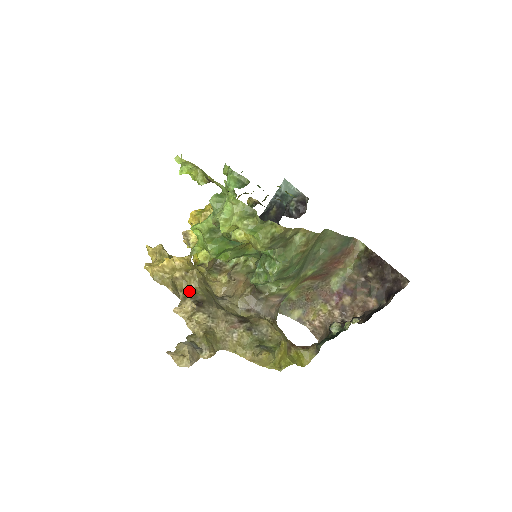
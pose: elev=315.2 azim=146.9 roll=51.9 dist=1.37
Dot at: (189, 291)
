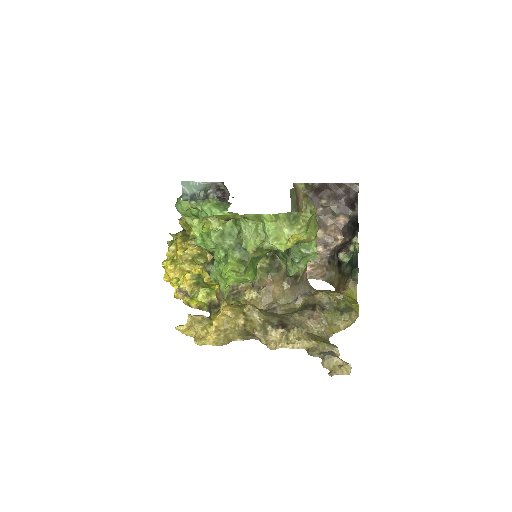
Dot at: (262, 325)
